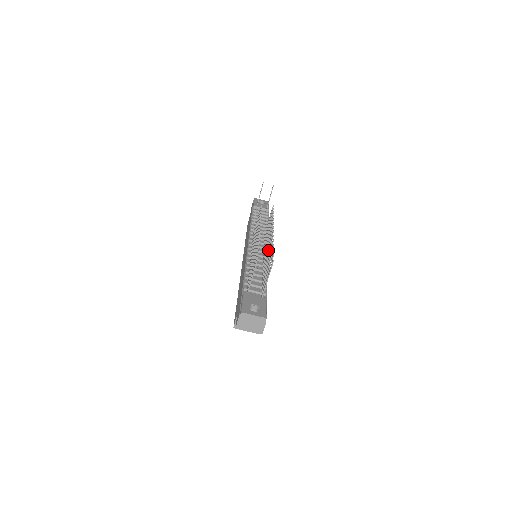
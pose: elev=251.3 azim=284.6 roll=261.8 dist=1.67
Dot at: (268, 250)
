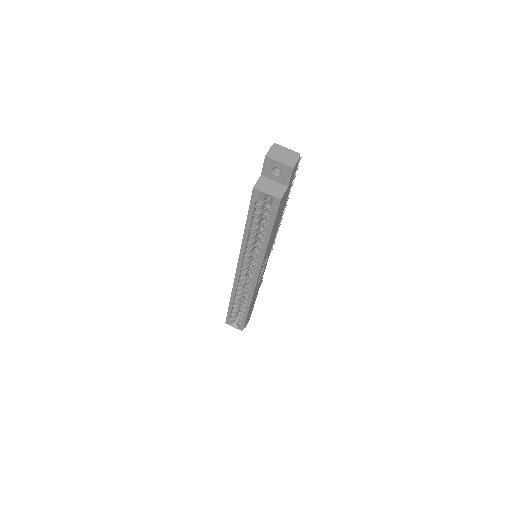
Dot at: occluded
